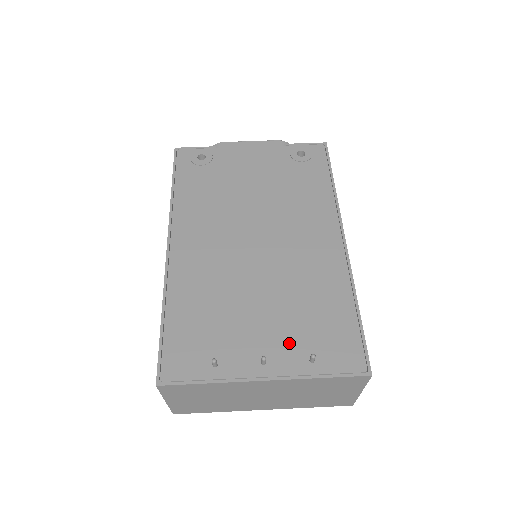
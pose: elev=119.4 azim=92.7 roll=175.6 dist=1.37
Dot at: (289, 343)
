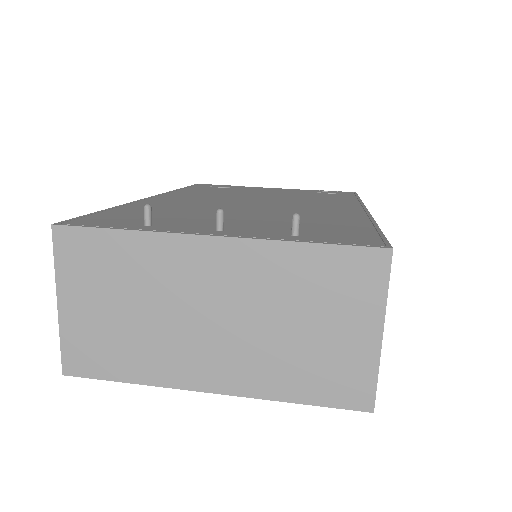
Dot at: (266, 227)
